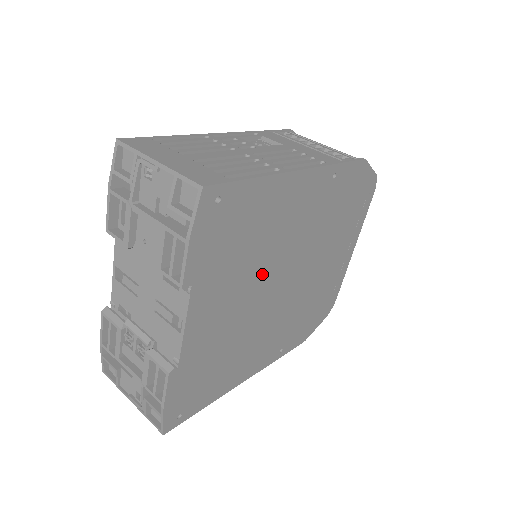
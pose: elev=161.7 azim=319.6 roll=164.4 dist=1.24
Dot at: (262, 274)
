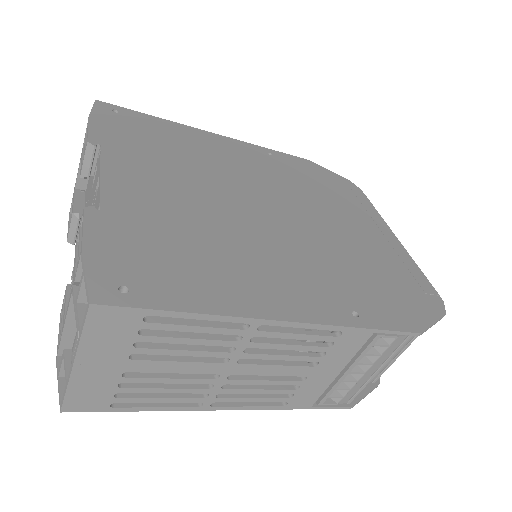
Dot at: (214, 184)
